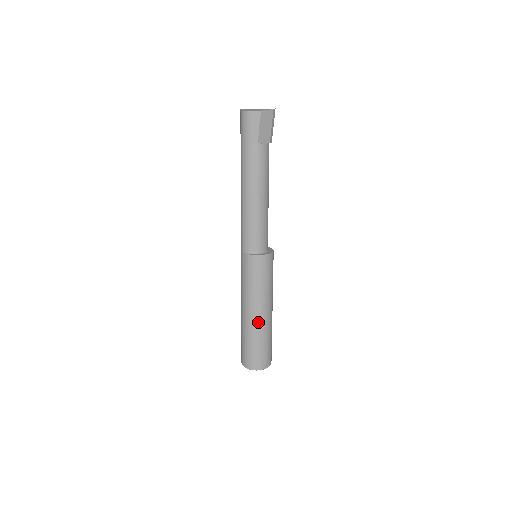
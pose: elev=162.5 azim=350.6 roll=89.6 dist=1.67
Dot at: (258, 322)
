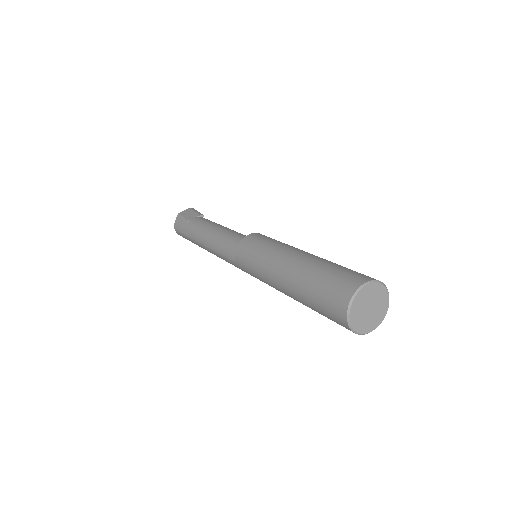
Dot at: (294, 267)
